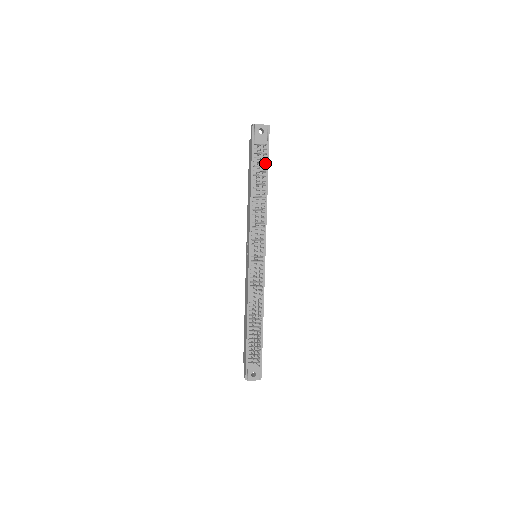
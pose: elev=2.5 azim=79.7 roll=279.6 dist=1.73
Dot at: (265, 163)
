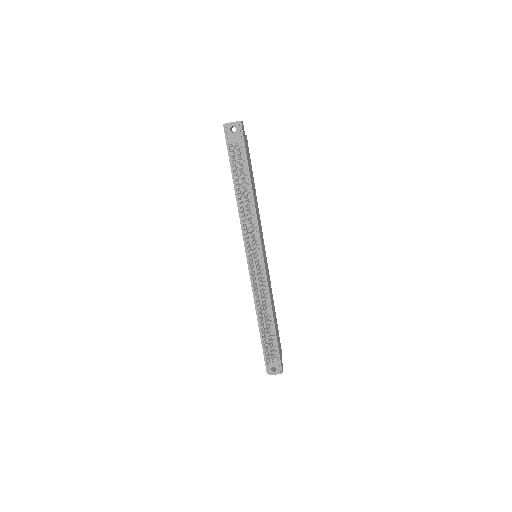
Dot at: occluded
